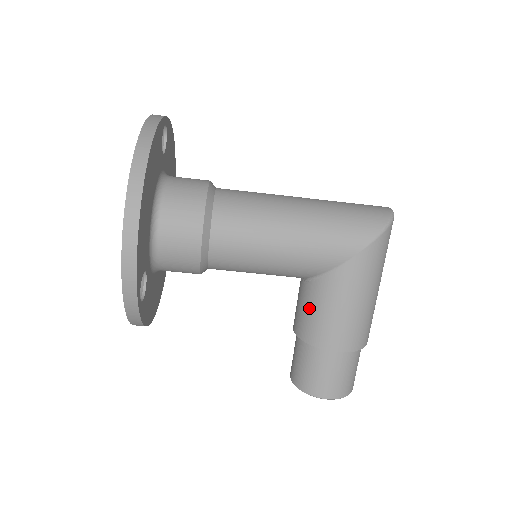
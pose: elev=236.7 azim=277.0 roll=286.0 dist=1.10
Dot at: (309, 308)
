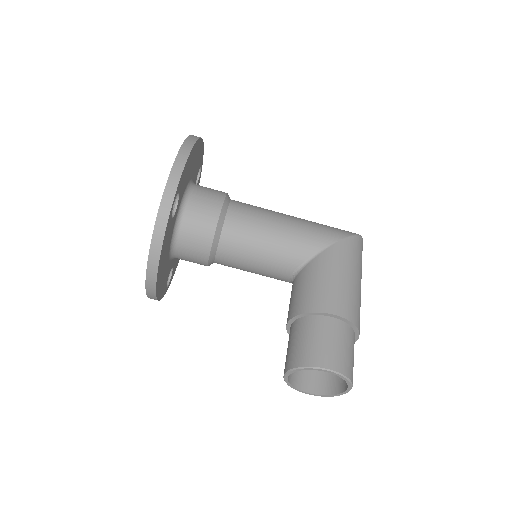
Dot at: (304, 285)
